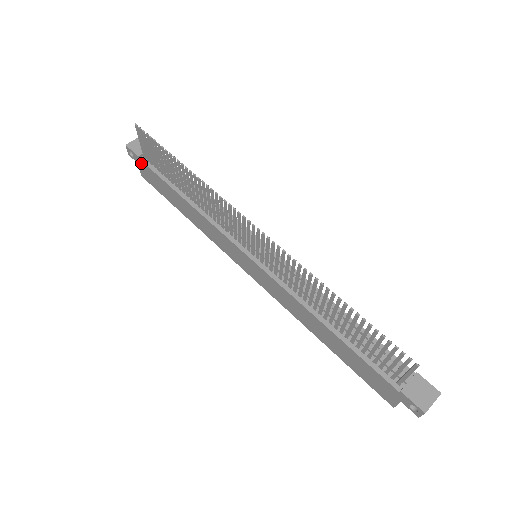
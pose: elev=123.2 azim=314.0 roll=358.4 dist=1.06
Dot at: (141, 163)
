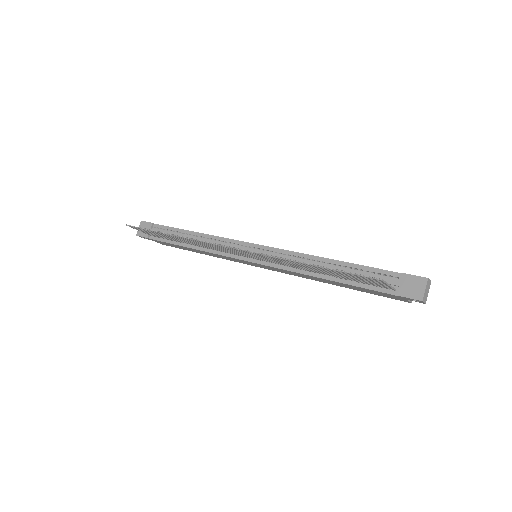
Dot at: (153, 240)
